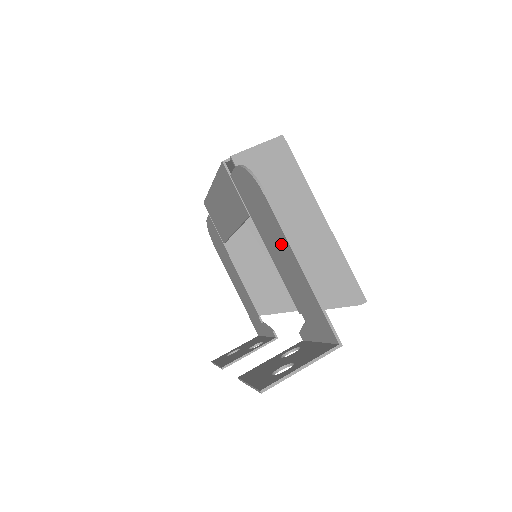
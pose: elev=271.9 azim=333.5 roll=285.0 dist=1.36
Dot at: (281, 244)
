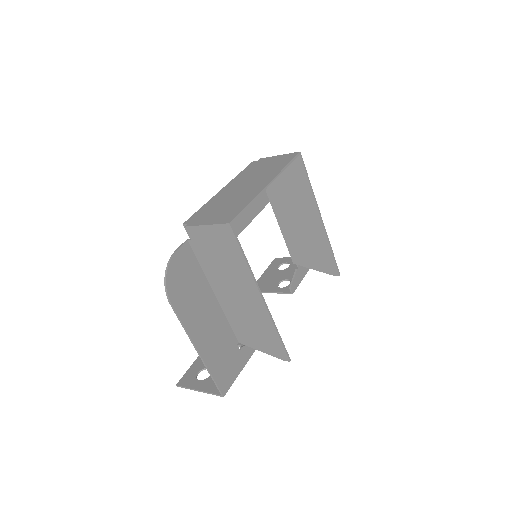
Dot at: (196, 324)
